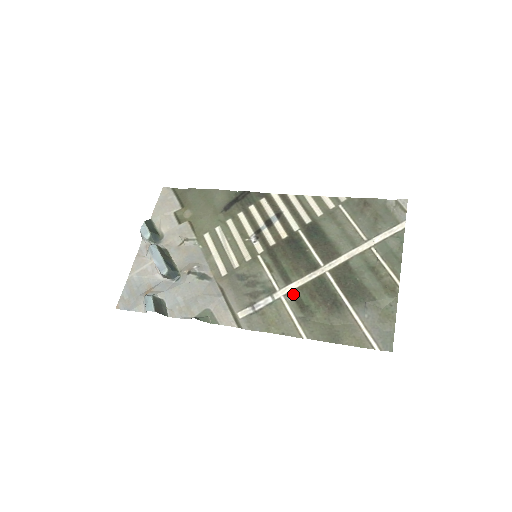
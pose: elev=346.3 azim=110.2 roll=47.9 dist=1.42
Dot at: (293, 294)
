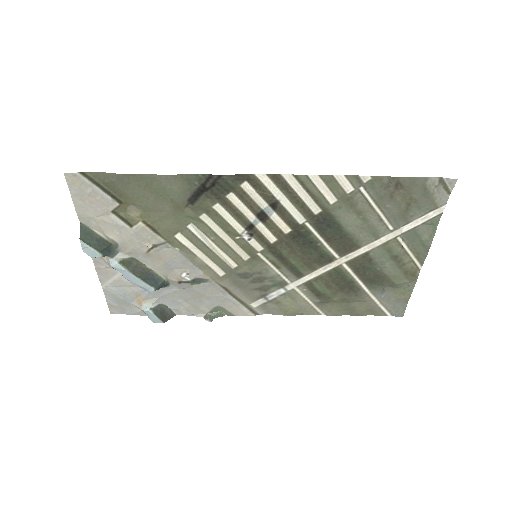
Dot at: (307, 286)
